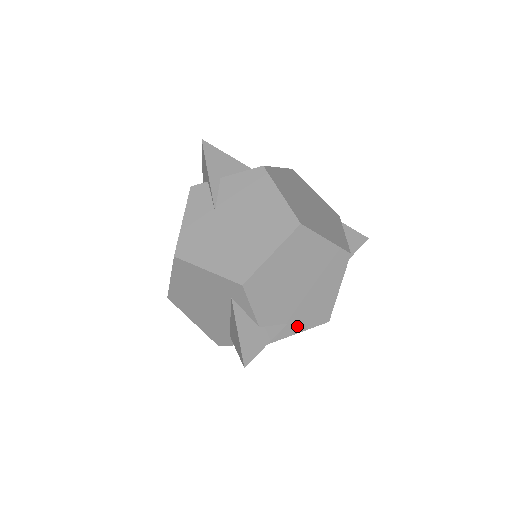
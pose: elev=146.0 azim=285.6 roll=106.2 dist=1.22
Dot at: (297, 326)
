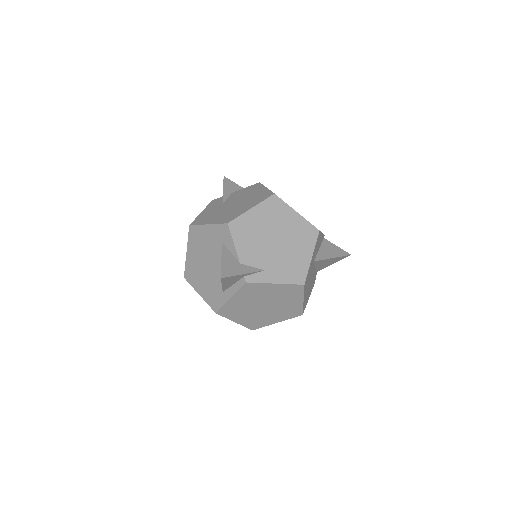
Dot at: (274, 277)
